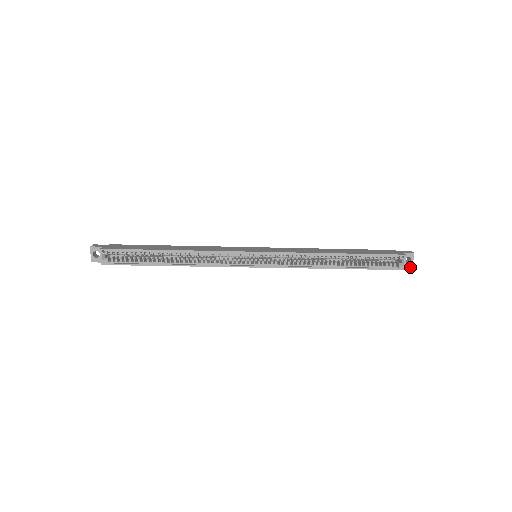
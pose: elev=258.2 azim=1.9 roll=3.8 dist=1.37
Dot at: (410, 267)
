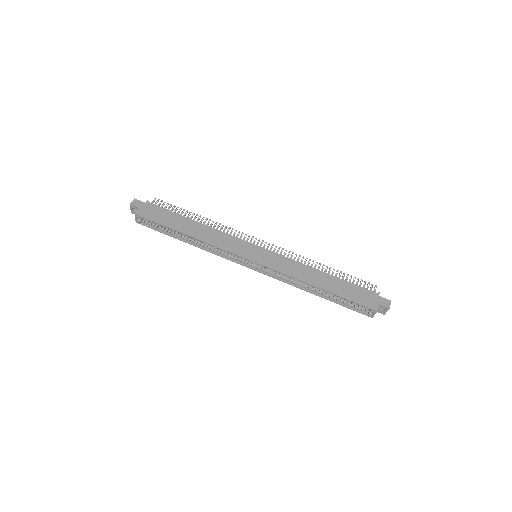
Dot at: occluded
